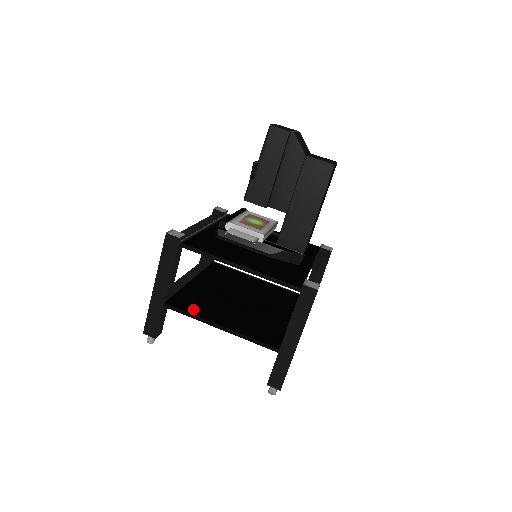
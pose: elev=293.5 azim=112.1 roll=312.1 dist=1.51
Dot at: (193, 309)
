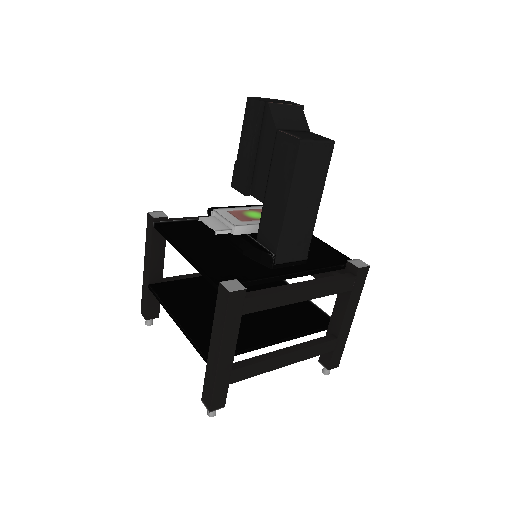
Dot at: (169, 297)
